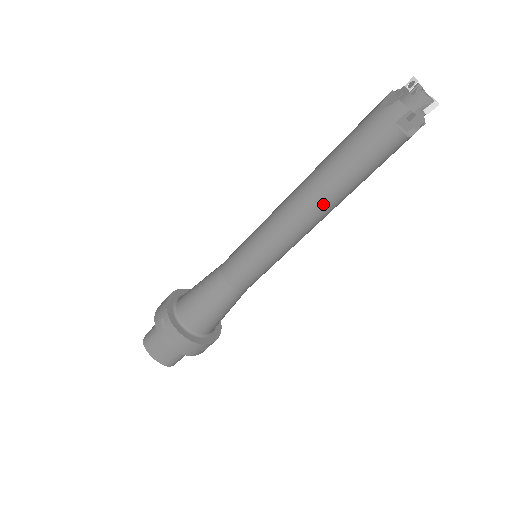
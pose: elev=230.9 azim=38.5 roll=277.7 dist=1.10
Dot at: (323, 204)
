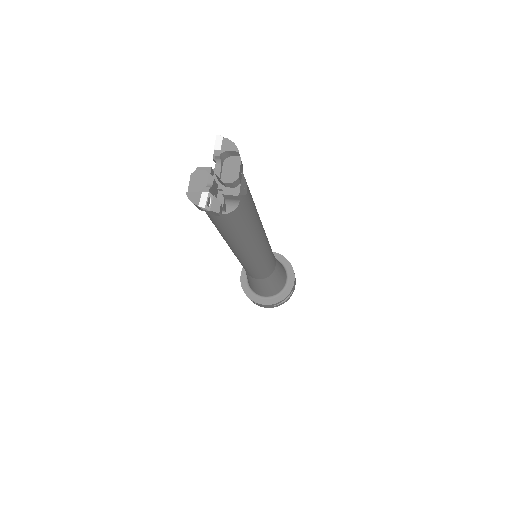
Dot at: (236, 248)
